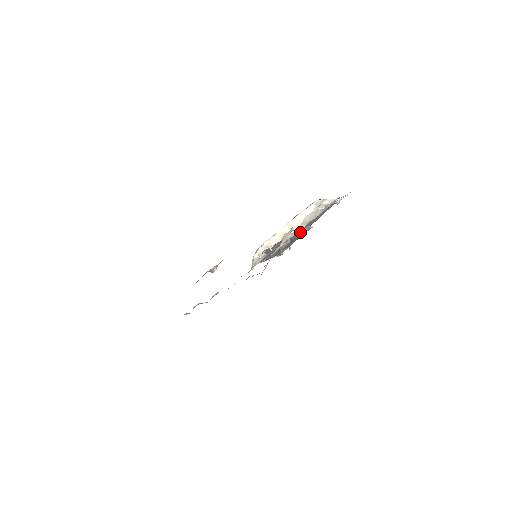
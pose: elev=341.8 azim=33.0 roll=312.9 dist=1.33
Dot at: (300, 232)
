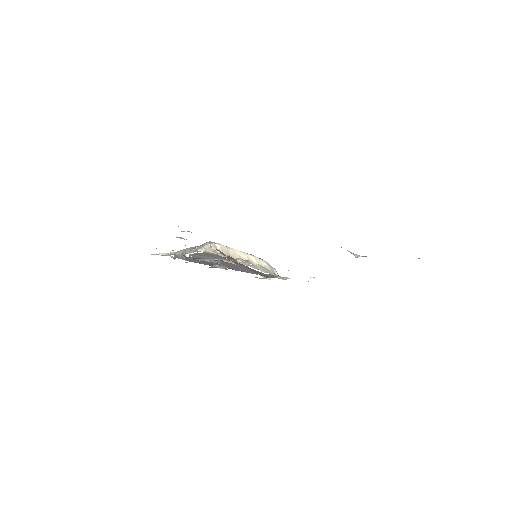
Dot at: (222, 264)
